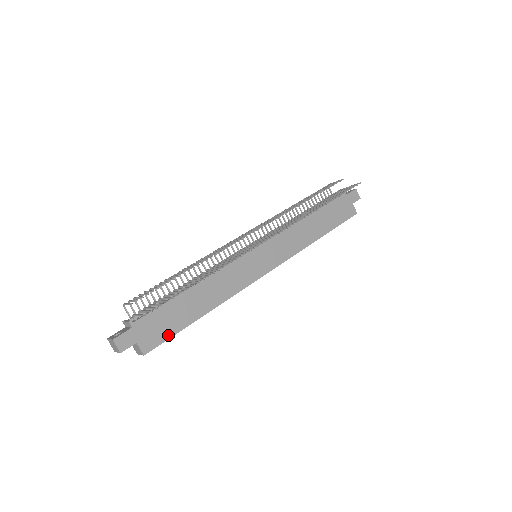
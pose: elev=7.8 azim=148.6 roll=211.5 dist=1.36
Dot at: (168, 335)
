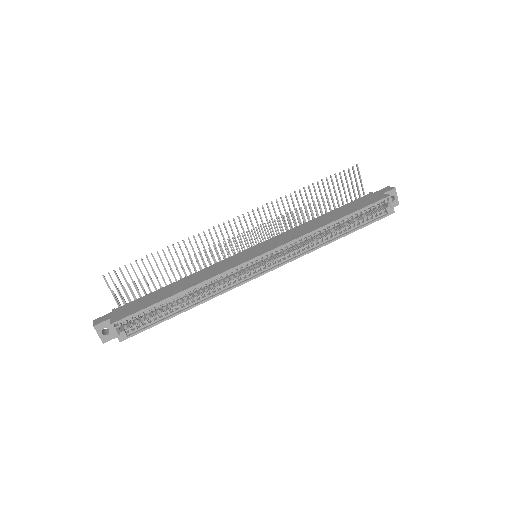
Dot at: (139, 310)
